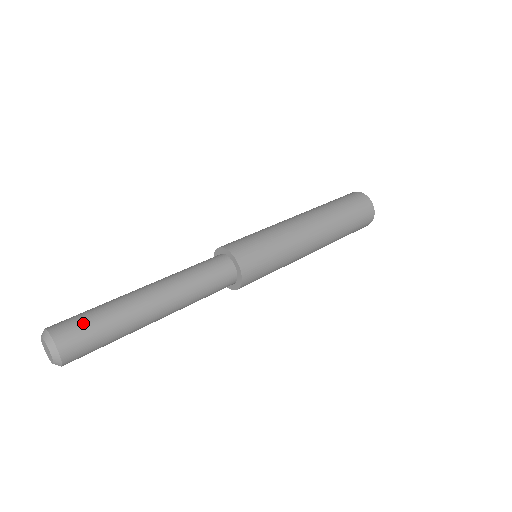
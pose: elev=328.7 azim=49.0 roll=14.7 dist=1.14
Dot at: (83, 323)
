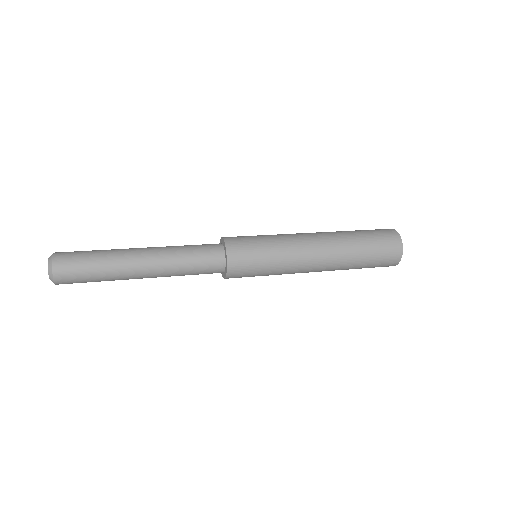
Dot at: (79, 262)
